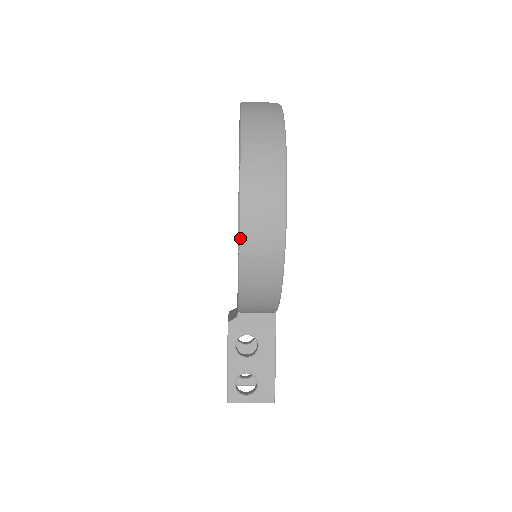
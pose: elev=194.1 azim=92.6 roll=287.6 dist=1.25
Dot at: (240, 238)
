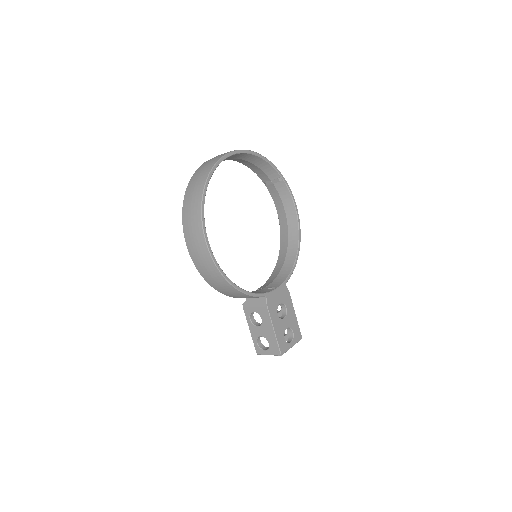
Dot at: (195, 266)
